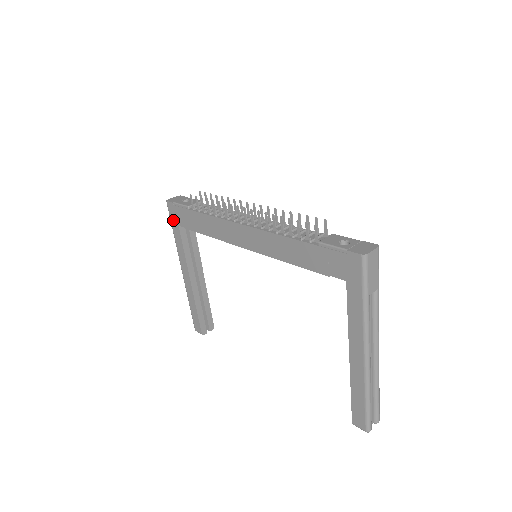
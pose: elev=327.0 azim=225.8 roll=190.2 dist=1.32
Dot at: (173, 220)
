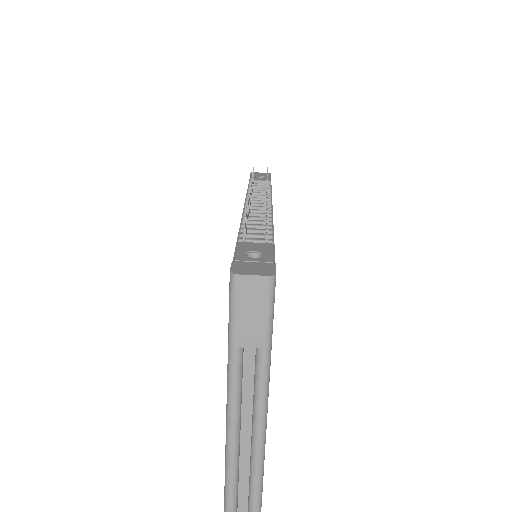
Dot at: occluded
